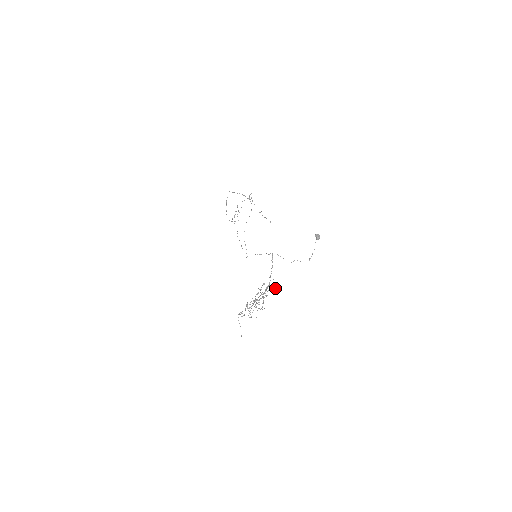
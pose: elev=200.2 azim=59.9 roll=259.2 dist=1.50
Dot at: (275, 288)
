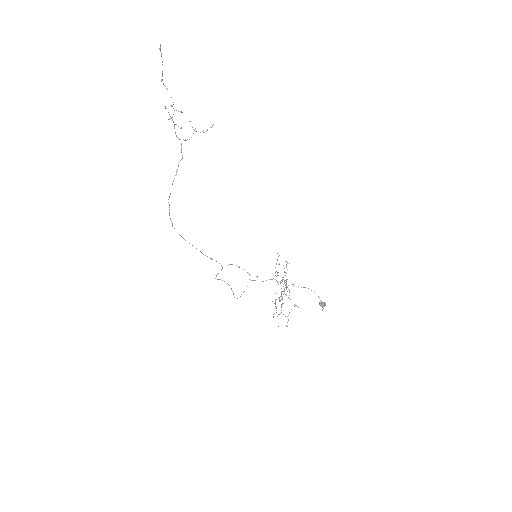
Dot at: occluded
